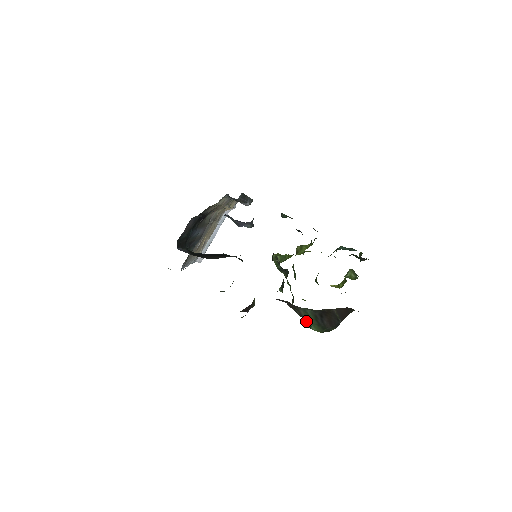
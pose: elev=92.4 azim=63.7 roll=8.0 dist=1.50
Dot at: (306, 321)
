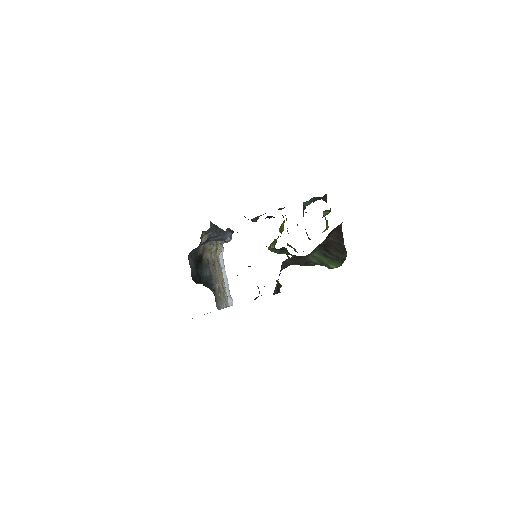
Dot at: occluded
